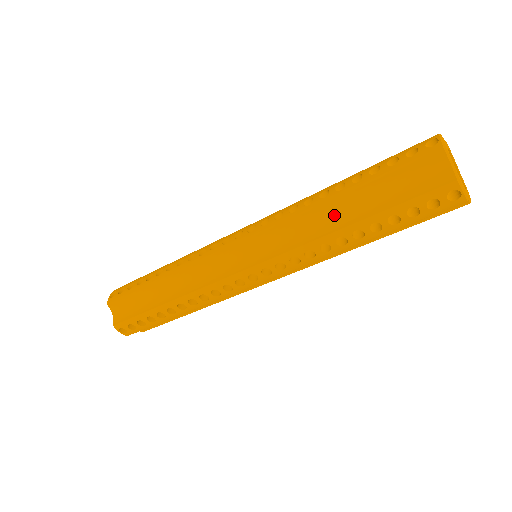
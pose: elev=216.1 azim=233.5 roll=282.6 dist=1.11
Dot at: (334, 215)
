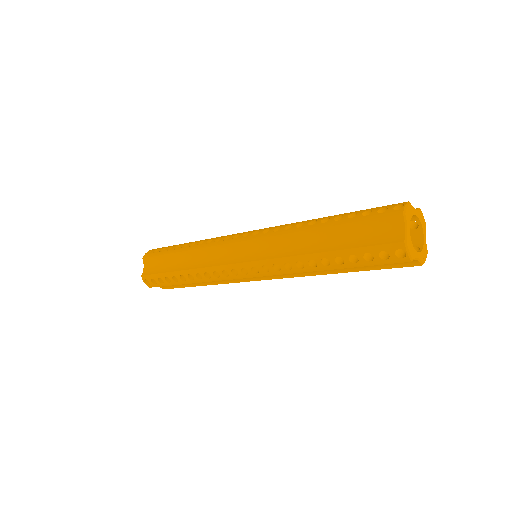
Dot at: (313, 241)
